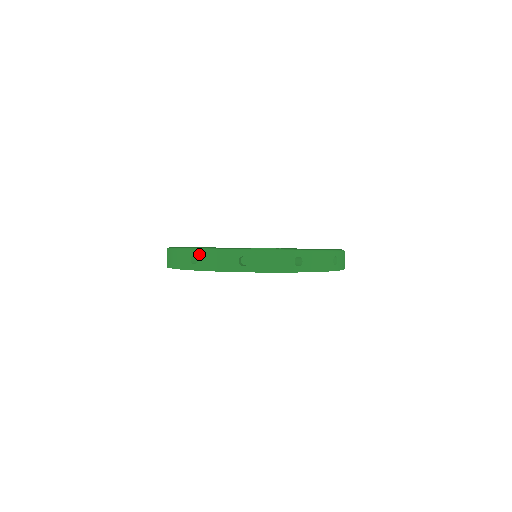
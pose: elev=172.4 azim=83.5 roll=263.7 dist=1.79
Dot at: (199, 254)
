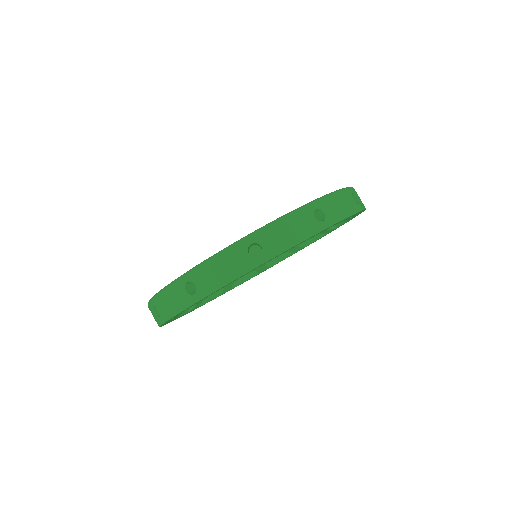
Dot at: (259, 238)
